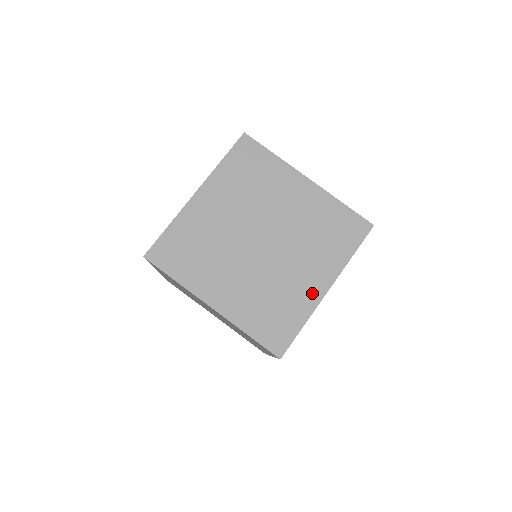
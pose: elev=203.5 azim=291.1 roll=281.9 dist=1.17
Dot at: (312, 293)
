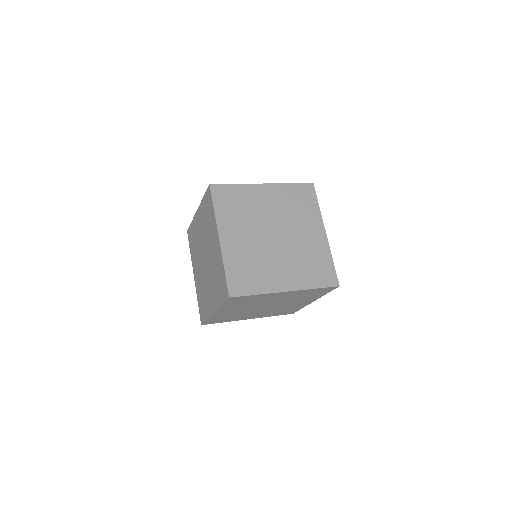
Dot at: (277, 284)
